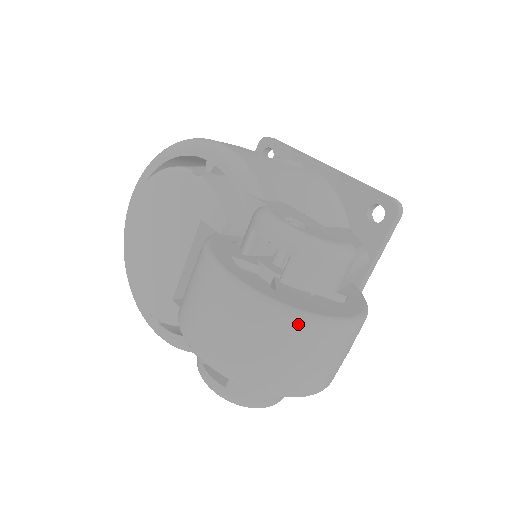
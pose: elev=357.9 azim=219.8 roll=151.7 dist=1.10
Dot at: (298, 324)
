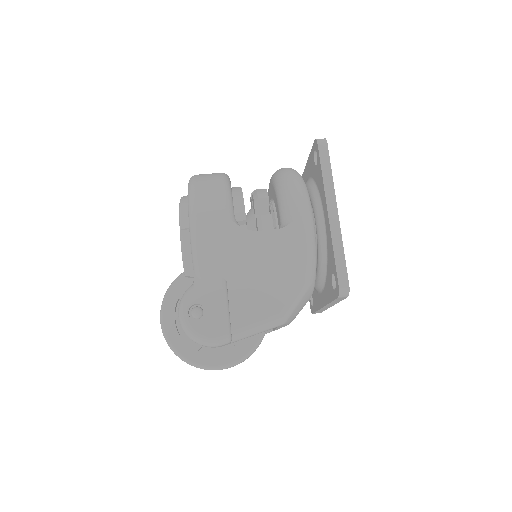
Dot at: (181, 359)
